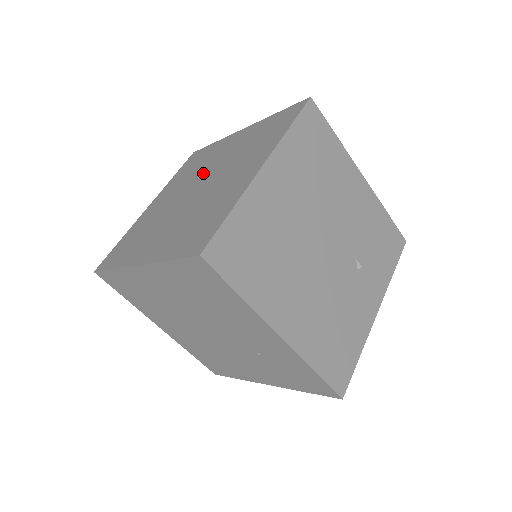
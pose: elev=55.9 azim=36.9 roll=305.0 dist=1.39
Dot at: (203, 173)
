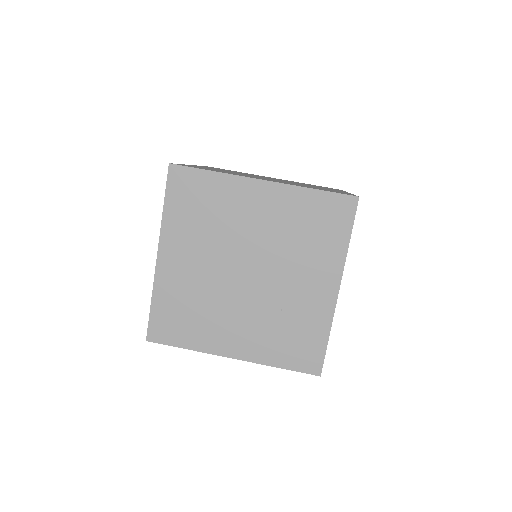
Dot at: occluded
